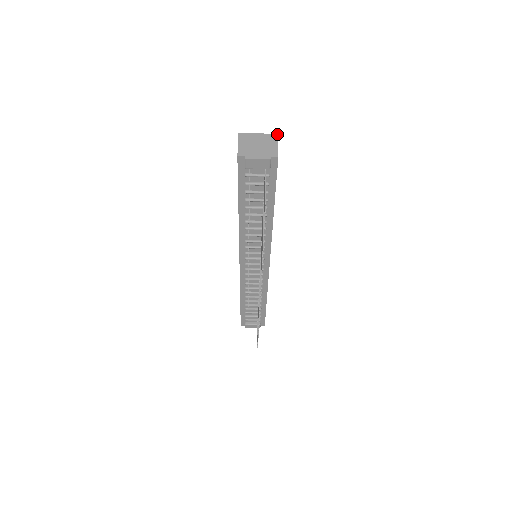
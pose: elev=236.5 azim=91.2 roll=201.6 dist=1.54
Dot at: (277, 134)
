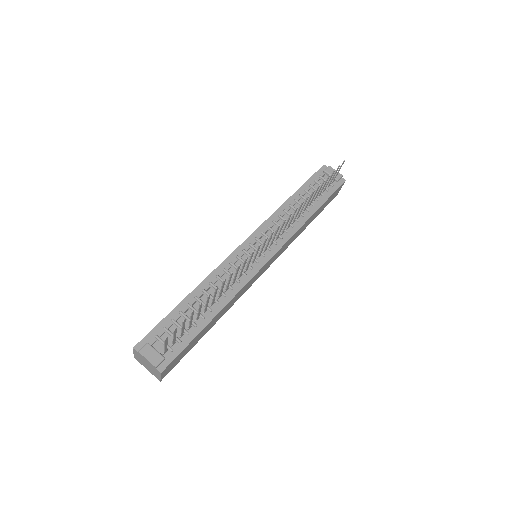
Dot at: occluded
